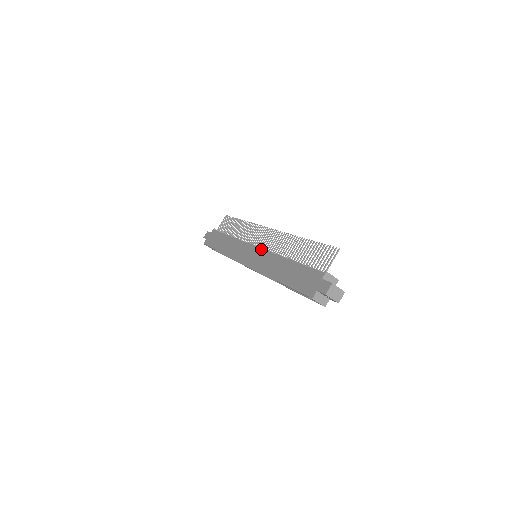
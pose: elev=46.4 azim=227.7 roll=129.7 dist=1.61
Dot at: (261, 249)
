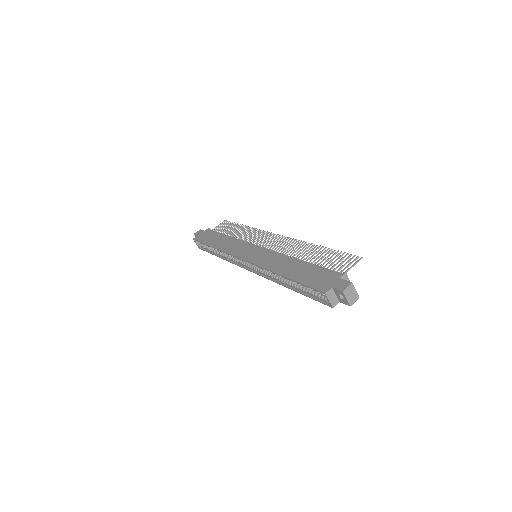
Dot at: (266, 248)
